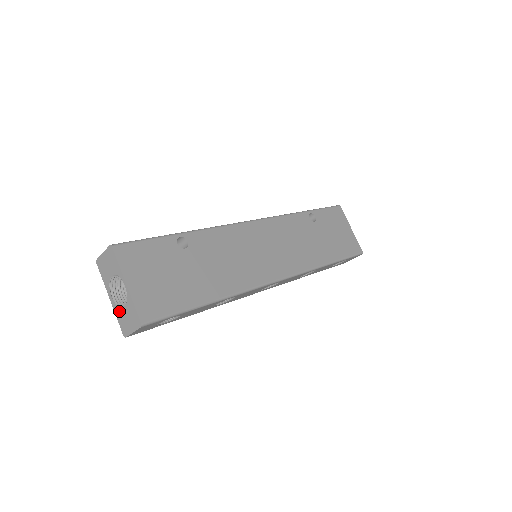
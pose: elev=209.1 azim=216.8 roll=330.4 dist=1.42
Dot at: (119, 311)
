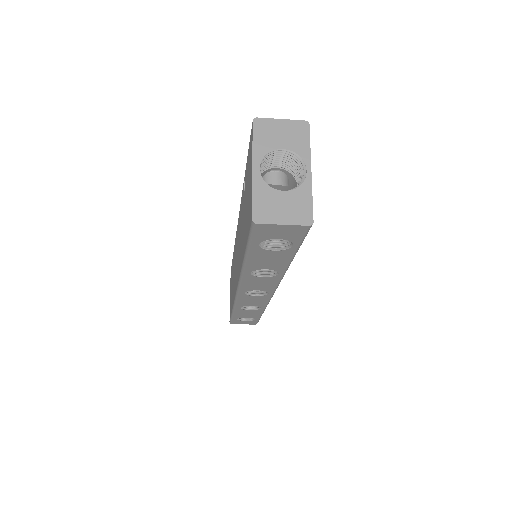
Dot at: (267, 189)
